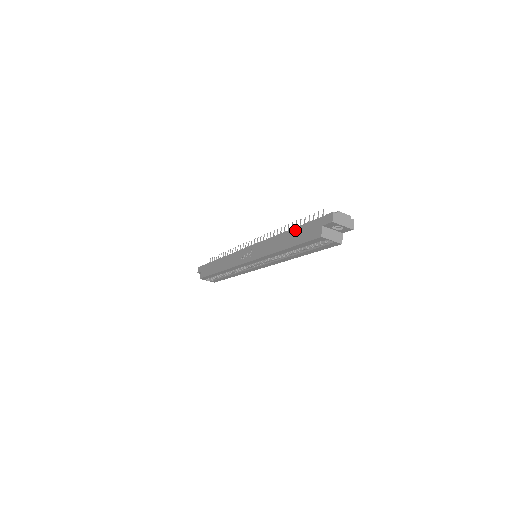
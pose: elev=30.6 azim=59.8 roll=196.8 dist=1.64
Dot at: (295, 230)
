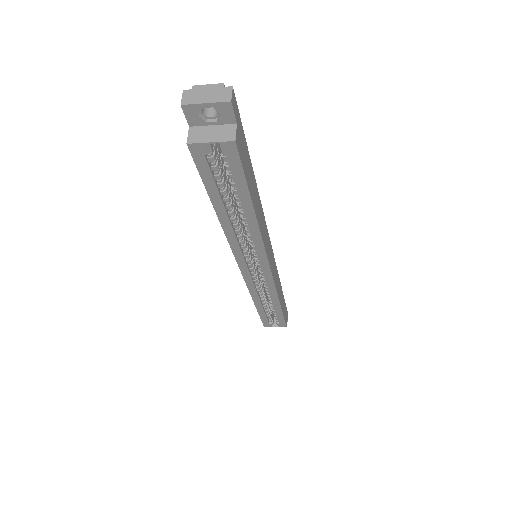
Dot at: occluded
